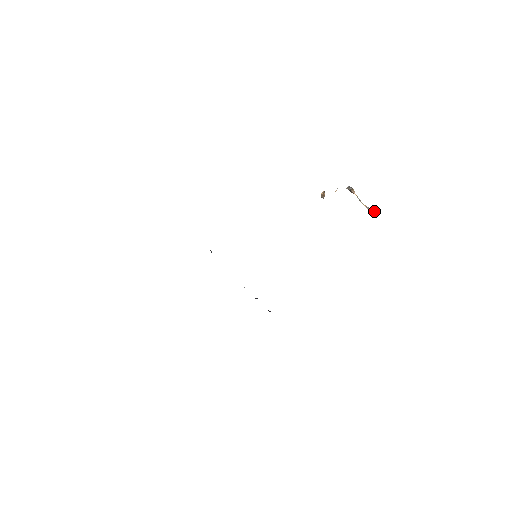
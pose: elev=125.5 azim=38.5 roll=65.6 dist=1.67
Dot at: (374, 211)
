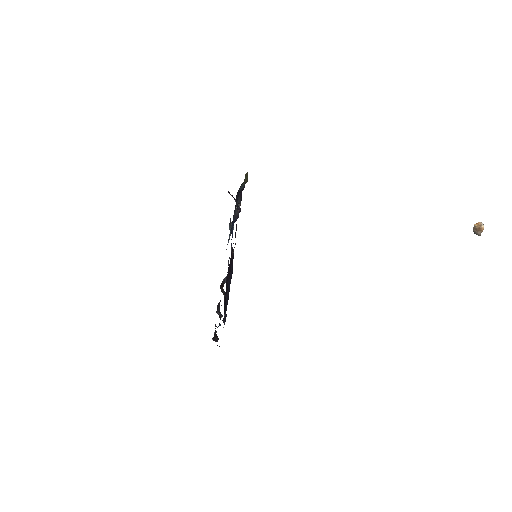
Dot at: out of frame
